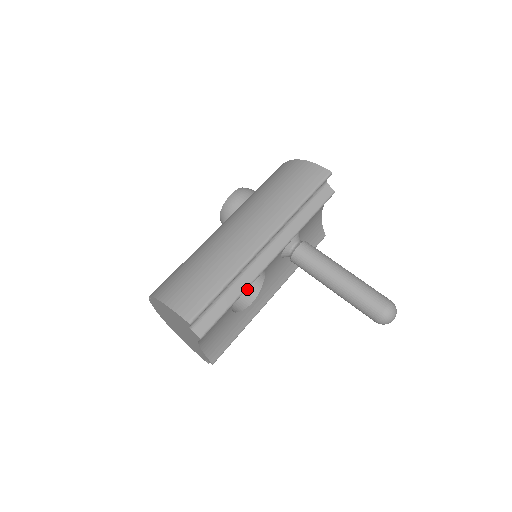
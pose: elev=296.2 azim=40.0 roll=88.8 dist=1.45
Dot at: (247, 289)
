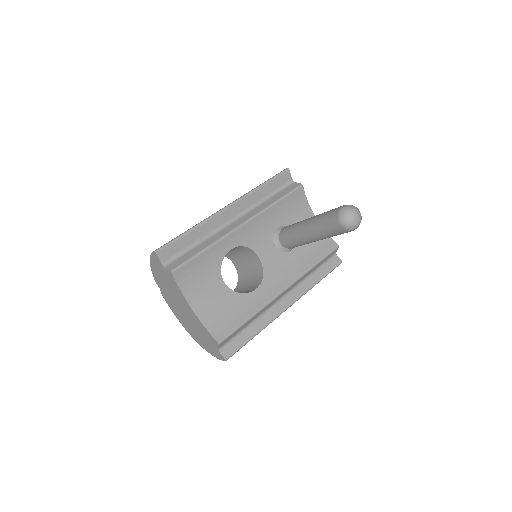
Dot at: (254, 285)
